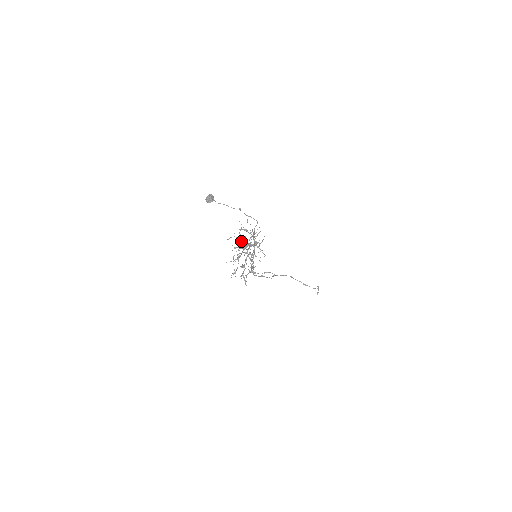
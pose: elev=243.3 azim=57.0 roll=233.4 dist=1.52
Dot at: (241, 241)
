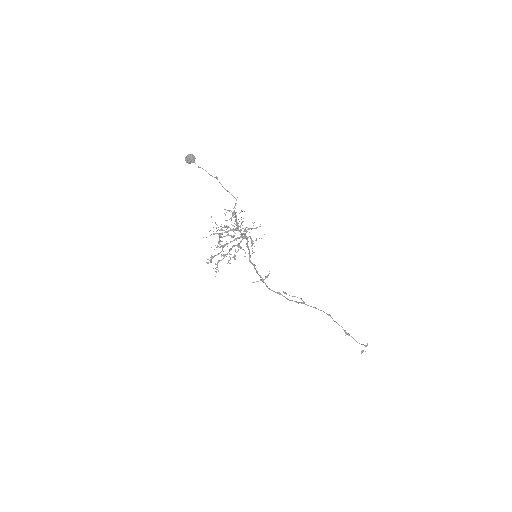
Dot at: occluded
